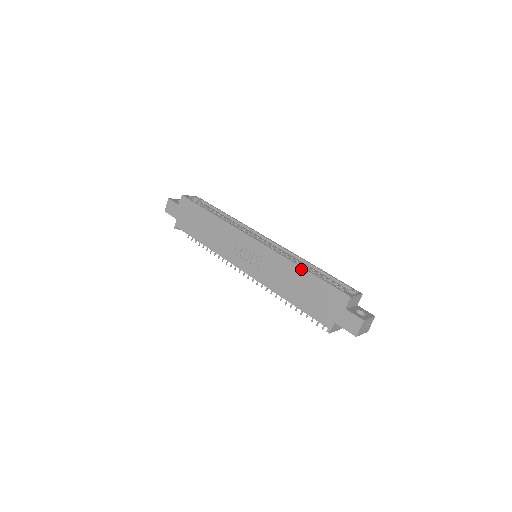
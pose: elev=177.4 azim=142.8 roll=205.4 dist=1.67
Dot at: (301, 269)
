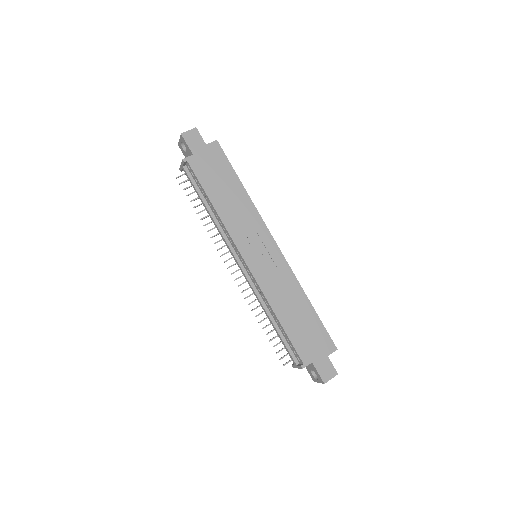
Dot at: (307, 300)
